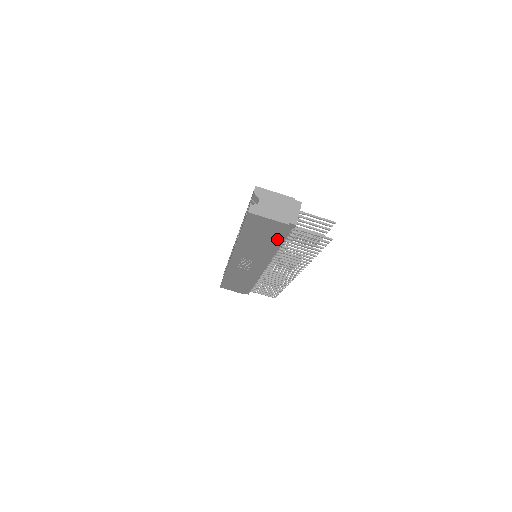
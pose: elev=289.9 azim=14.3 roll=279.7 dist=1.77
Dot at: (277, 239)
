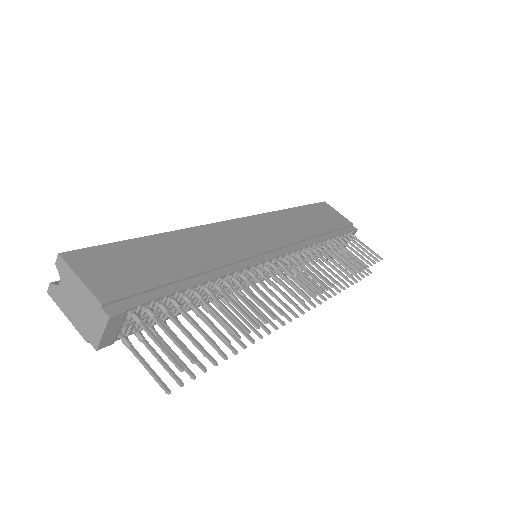
Dot at: occluded
